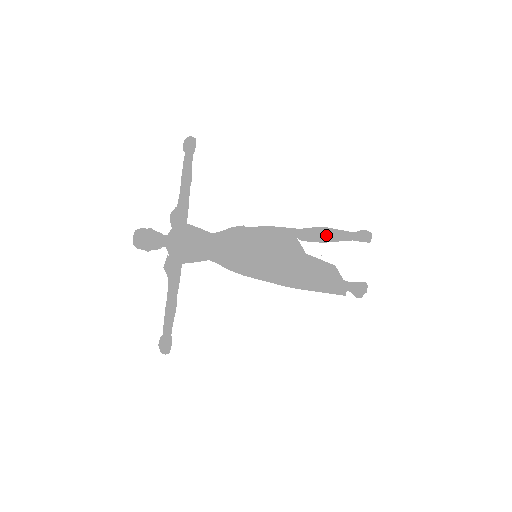
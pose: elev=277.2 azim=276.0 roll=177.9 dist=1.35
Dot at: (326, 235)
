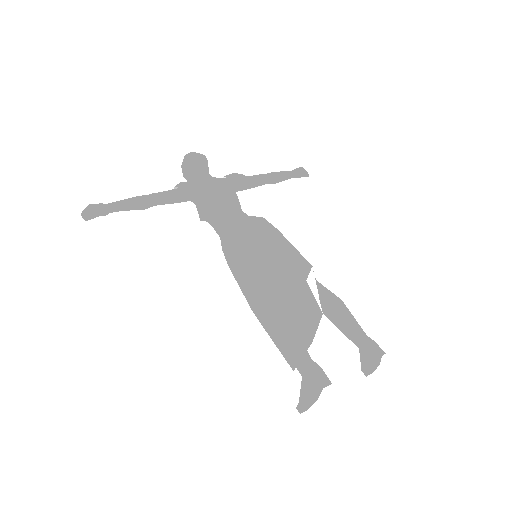
Dot at: (339, 303)
